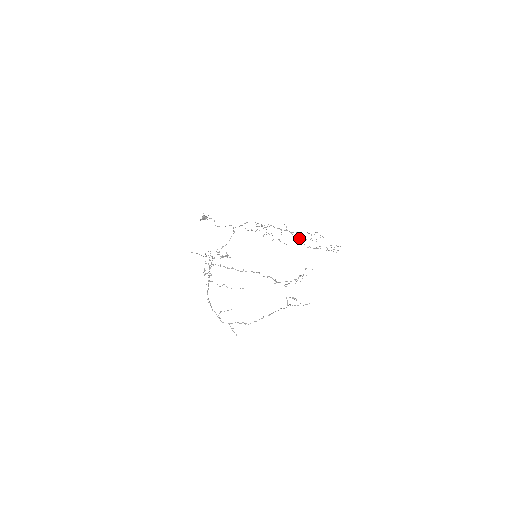
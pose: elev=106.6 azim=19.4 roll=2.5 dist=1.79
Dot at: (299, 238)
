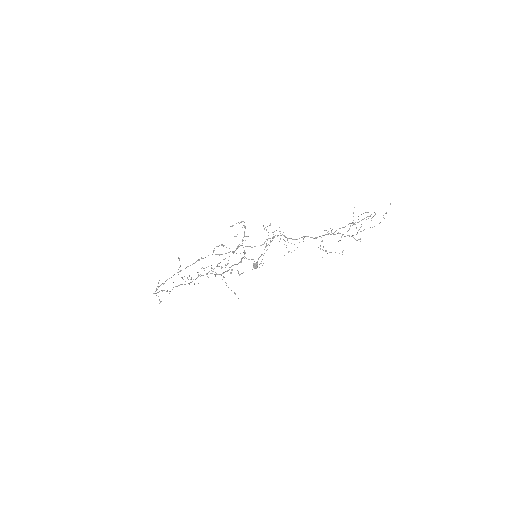
Dot at: (338, 233)
